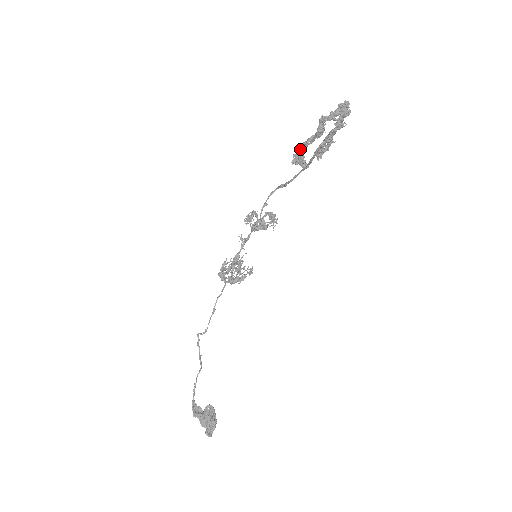
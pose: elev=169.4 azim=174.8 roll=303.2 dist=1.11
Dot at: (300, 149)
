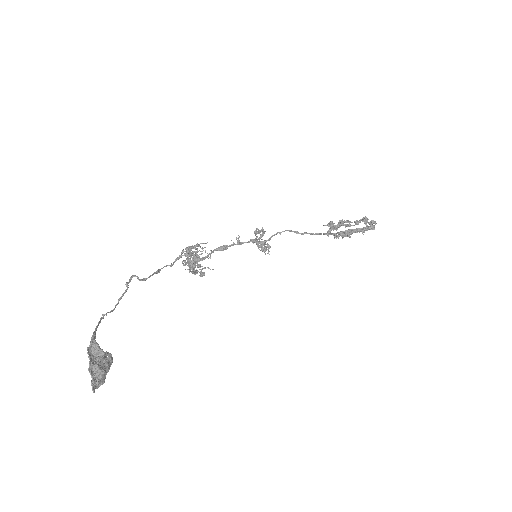
Dot at: occluded
